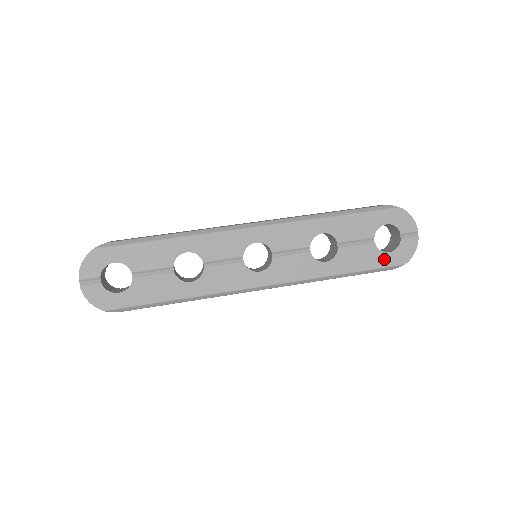
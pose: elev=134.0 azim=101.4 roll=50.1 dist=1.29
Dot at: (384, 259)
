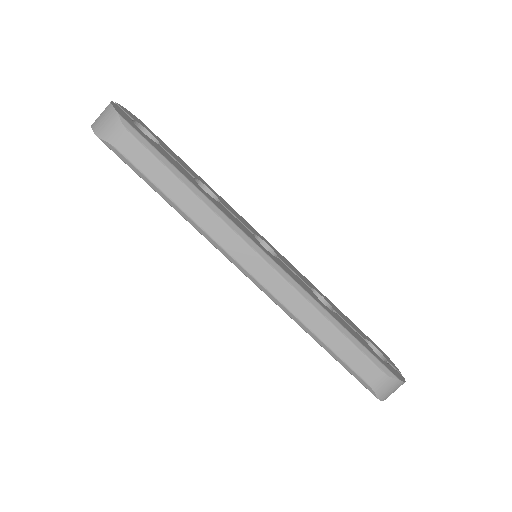
Dot at: occluded
